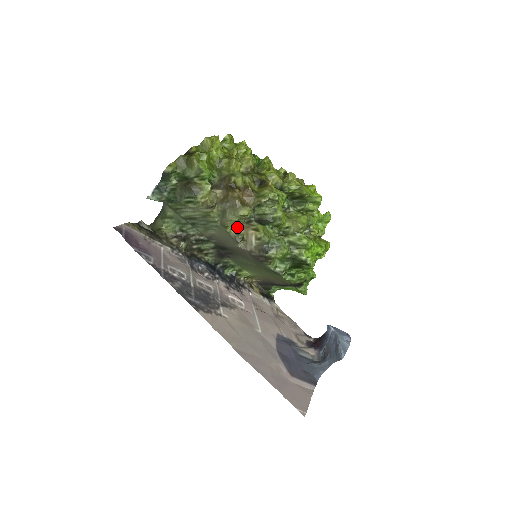
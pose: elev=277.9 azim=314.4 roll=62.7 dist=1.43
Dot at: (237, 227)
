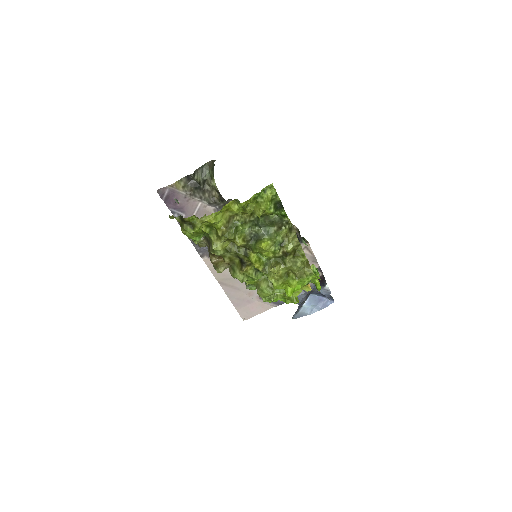
Dot at: occluded
